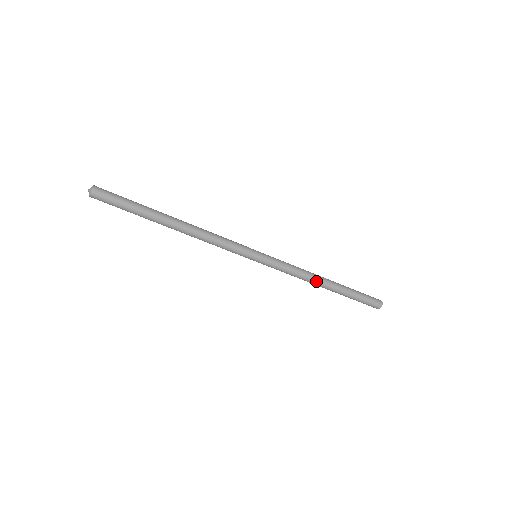
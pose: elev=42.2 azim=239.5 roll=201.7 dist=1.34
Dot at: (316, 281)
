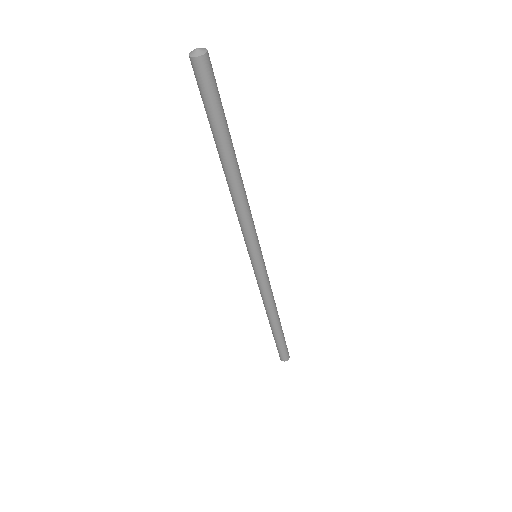
Dot at: (274, 311)
